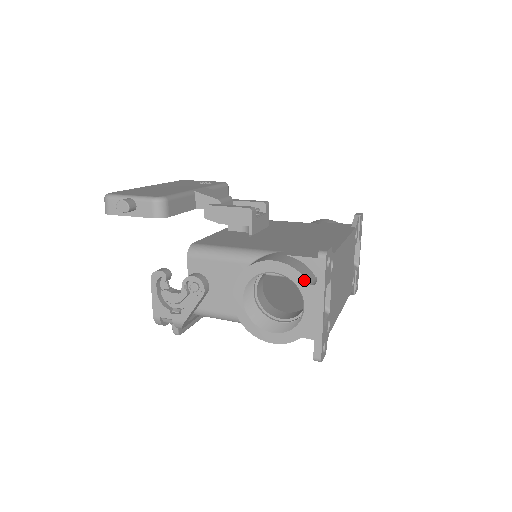
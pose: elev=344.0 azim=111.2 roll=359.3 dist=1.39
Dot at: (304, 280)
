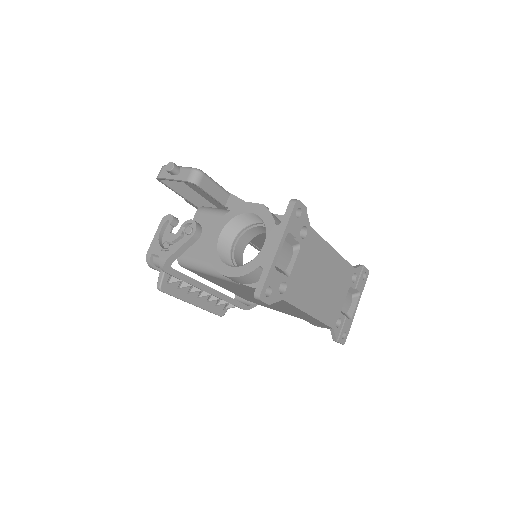
Dot at: (272, 220)
